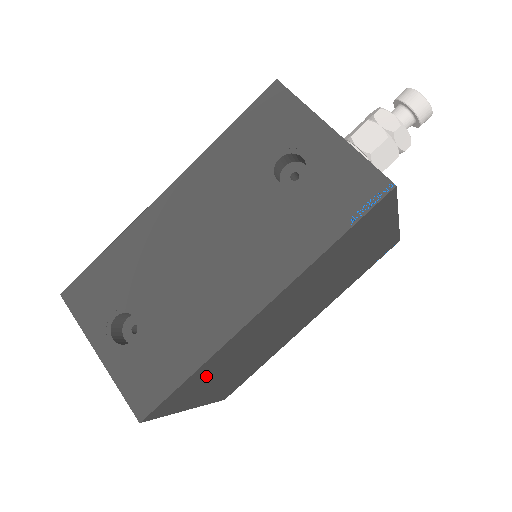
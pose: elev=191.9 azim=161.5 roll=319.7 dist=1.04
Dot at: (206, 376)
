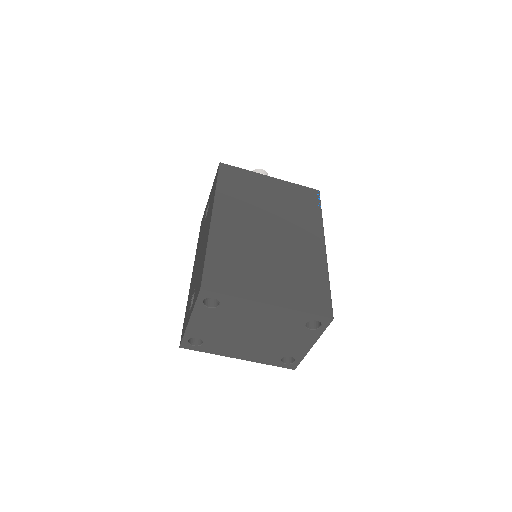
Dot at: (231, 264)
